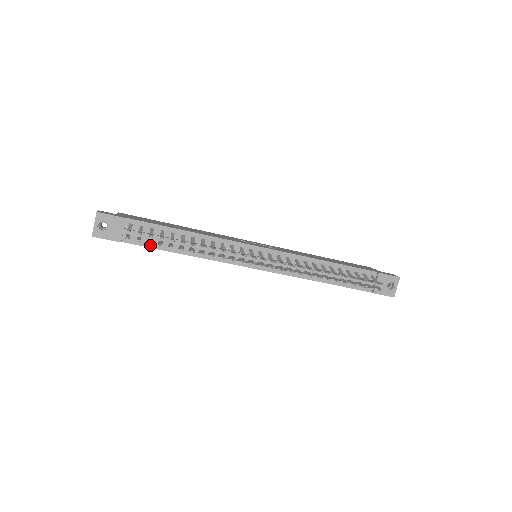
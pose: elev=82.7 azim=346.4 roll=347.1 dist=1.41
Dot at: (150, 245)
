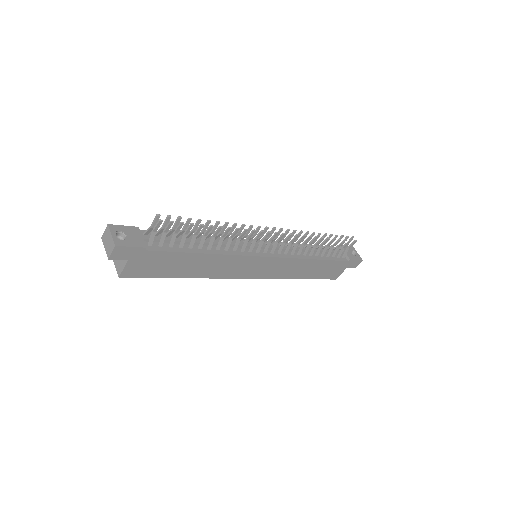
Dot at: (173, 250)
